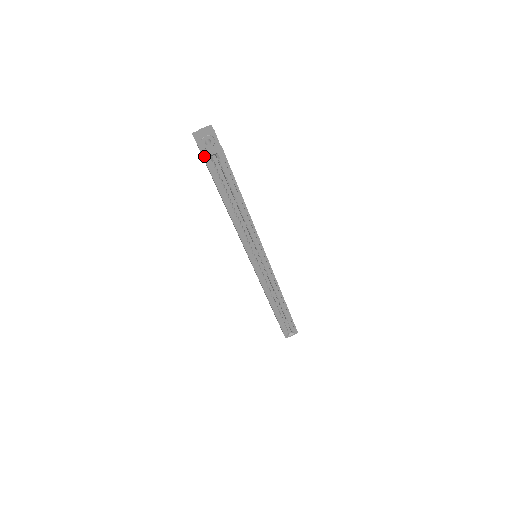
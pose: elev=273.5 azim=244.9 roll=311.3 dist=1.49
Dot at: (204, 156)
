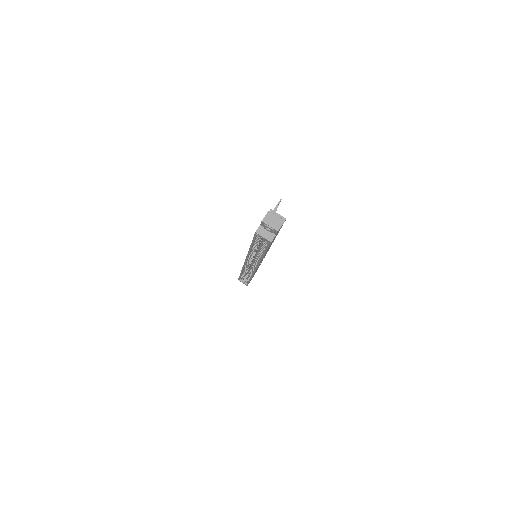
Dot at: (256, 232)
